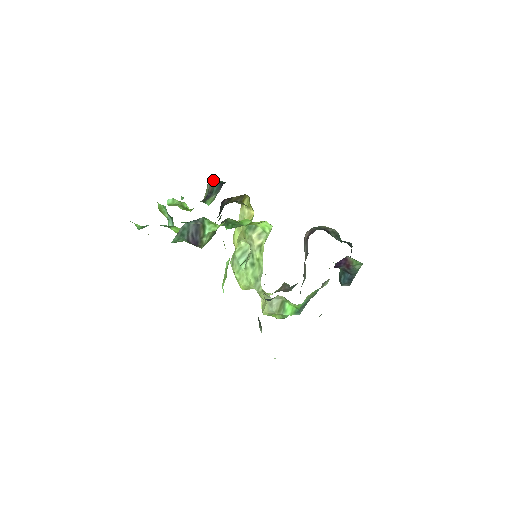
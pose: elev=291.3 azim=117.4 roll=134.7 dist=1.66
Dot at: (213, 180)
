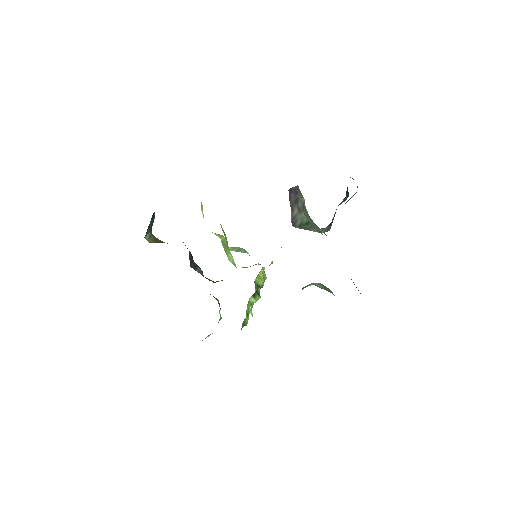
Dot at: occluded
